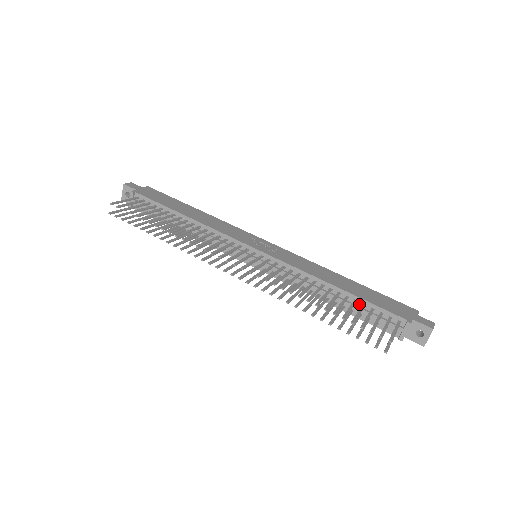
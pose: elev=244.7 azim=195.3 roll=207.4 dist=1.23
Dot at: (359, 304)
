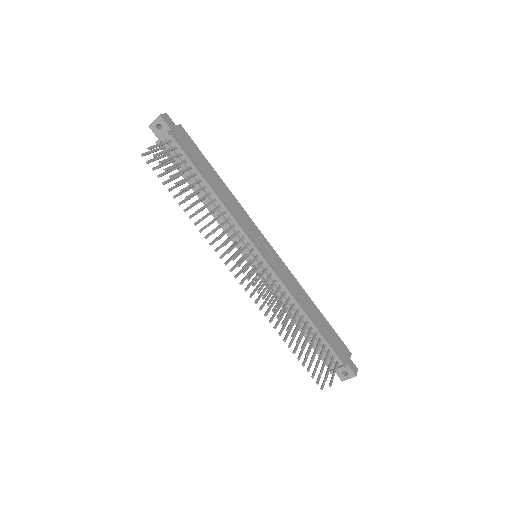
Dot at: (317, 336)
